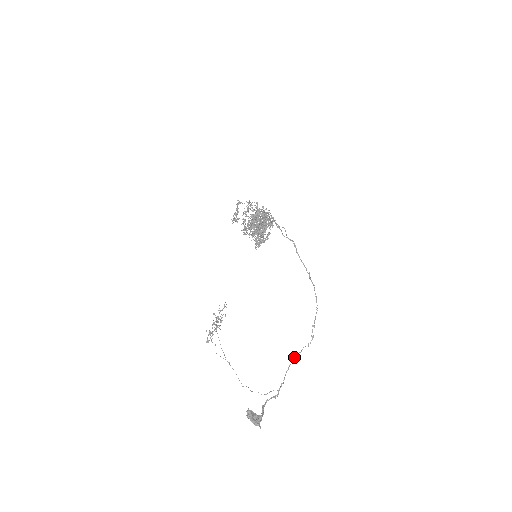
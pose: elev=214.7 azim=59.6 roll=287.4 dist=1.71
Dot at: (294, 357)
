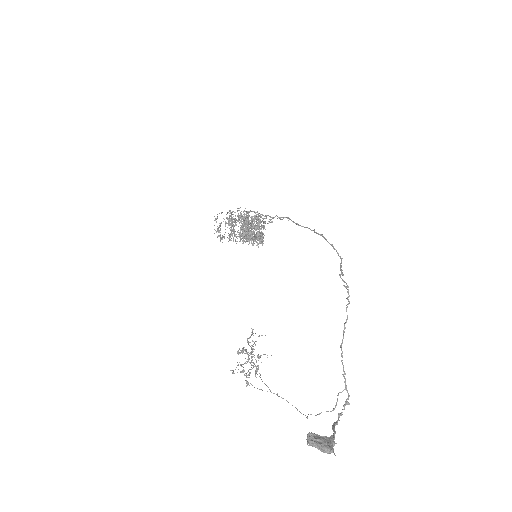
Dot at: occluded
